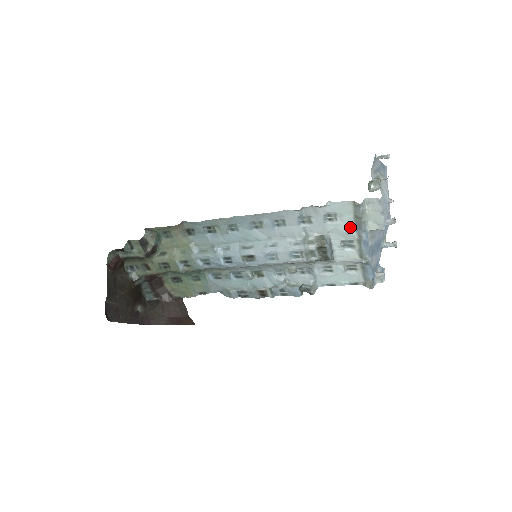
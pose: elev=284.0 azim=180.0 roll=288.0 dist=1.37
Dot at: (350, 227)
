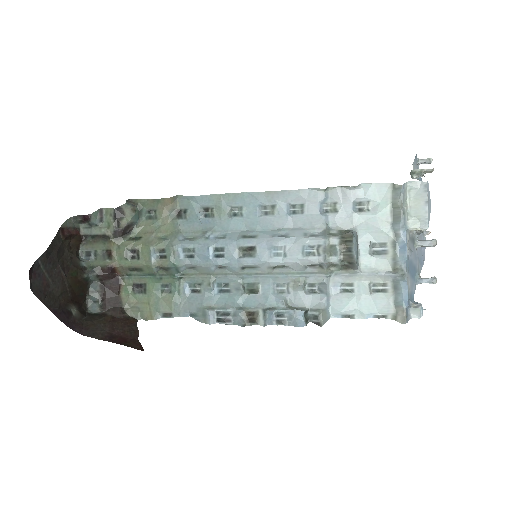
Dot at: (385, 221)
